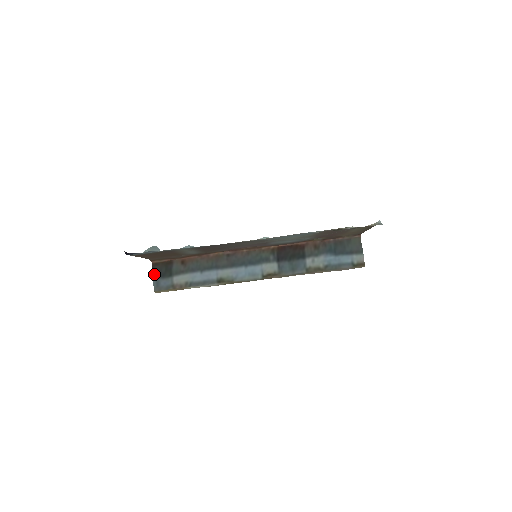
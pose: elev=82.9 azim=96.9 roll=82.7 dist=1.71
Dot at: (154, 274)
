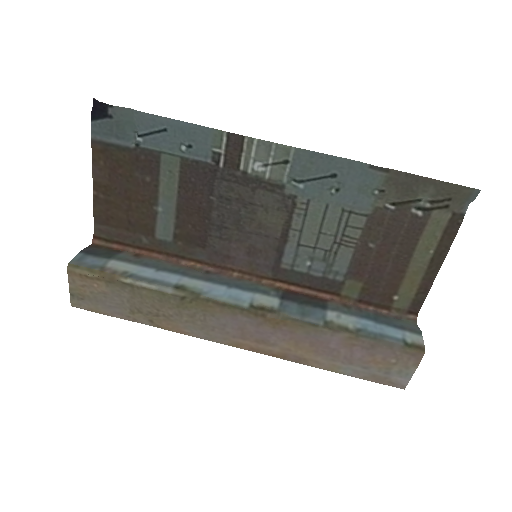
Dot at: (85, 250)
